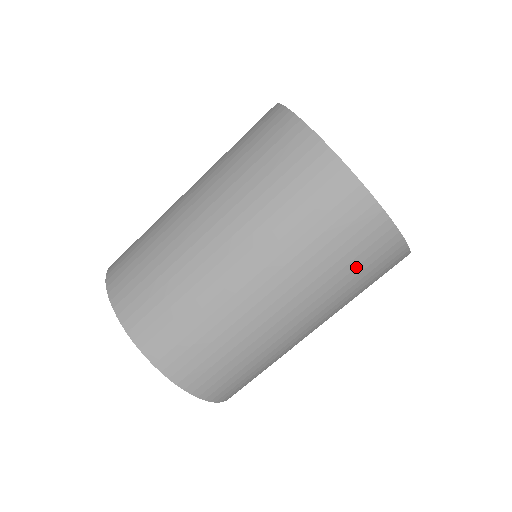
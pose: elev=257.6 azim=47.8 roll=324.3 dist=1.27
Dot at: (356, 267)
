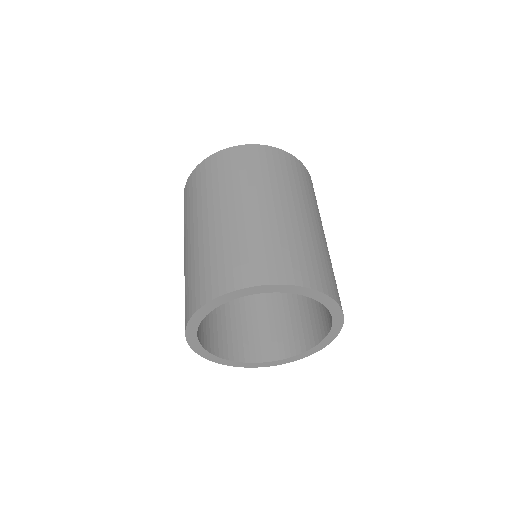
Dot at: (239, 168)
